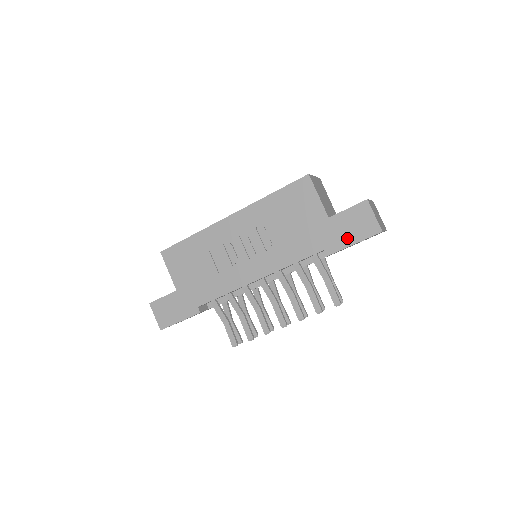
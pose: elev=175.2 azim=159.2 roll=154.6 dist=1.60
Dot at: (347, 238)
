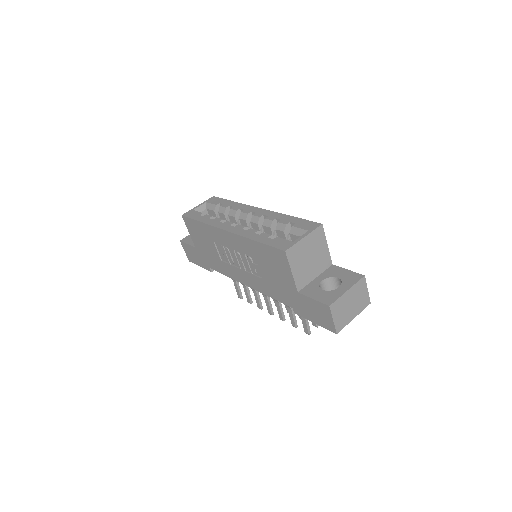
Dot at: (310, 315)
